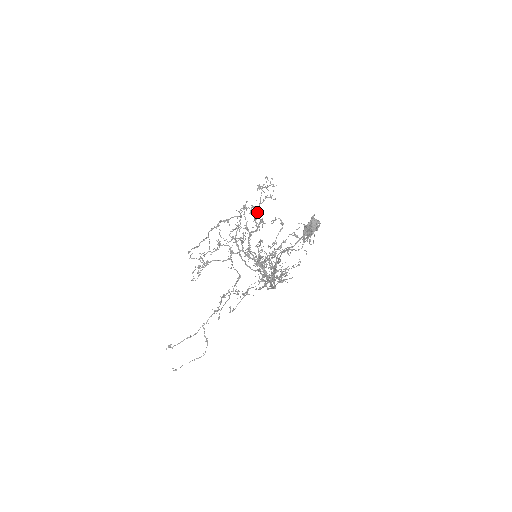
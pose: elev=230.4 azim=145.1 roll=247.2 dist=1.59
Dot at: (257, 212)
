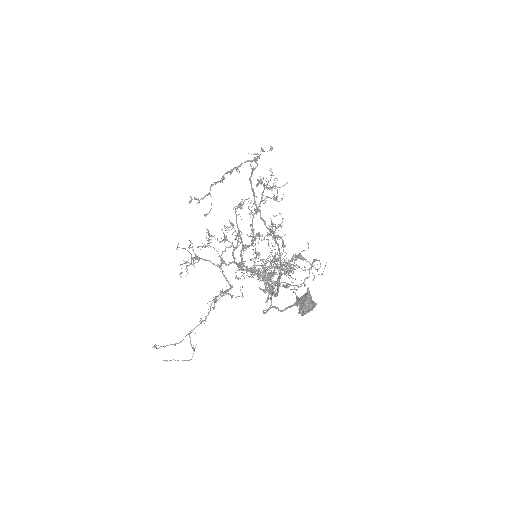
Dot at: (257, 211)
